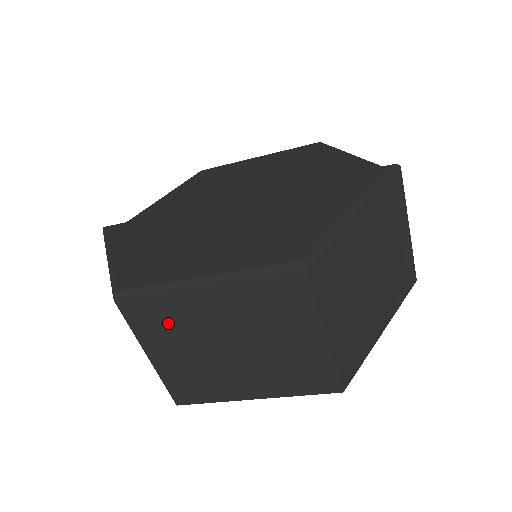
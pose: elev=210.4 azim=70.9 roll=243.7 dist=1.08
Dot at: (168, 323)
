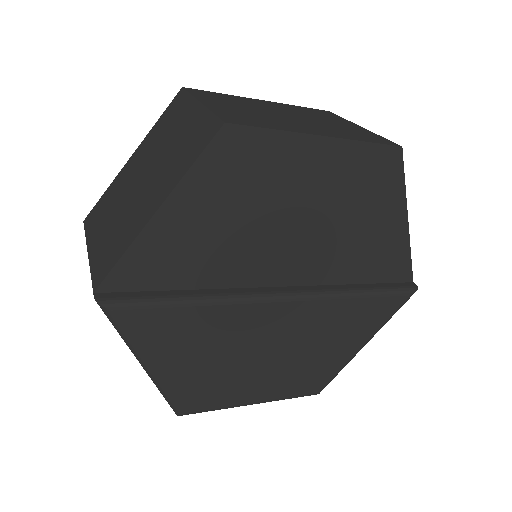
Dot at: occluded
